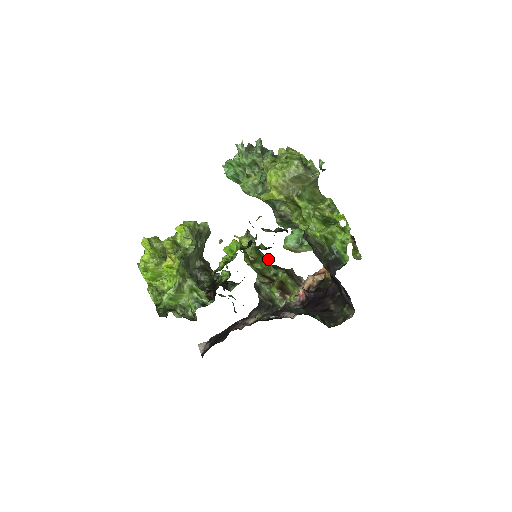
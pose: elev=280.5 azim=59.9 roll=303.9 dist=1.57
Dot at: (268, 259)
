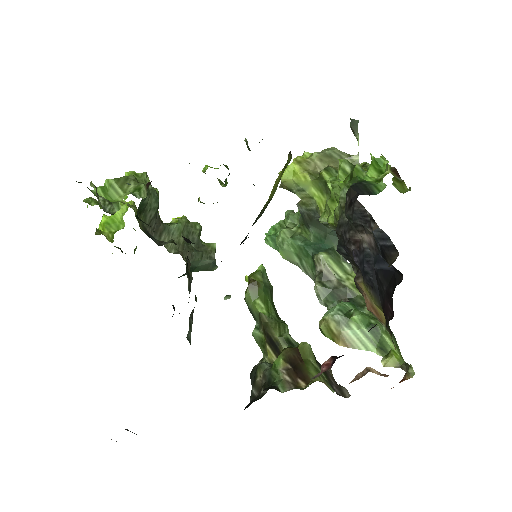
Dot at: occluded
